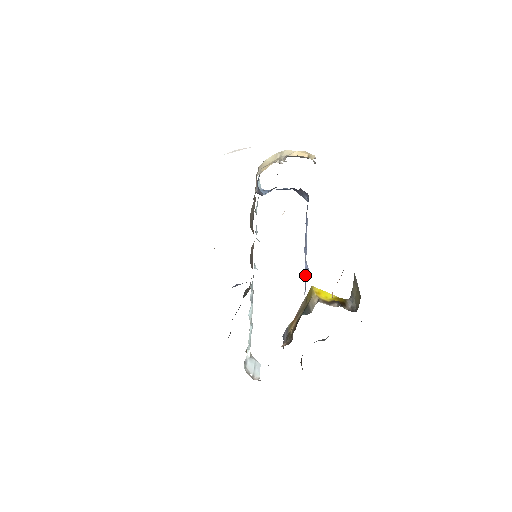
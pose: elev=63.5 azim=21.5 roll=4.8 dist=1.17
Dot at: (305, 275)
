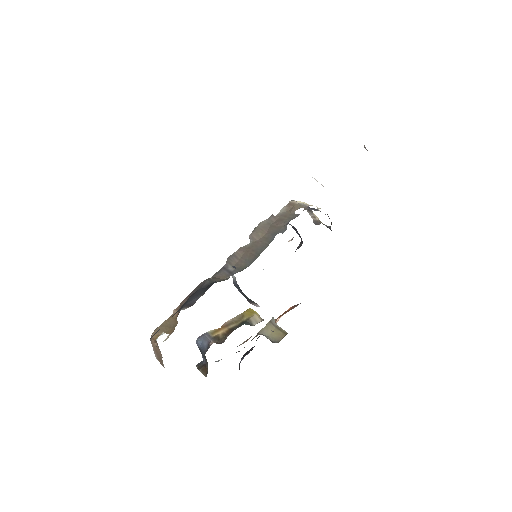
Dot at: occluded
